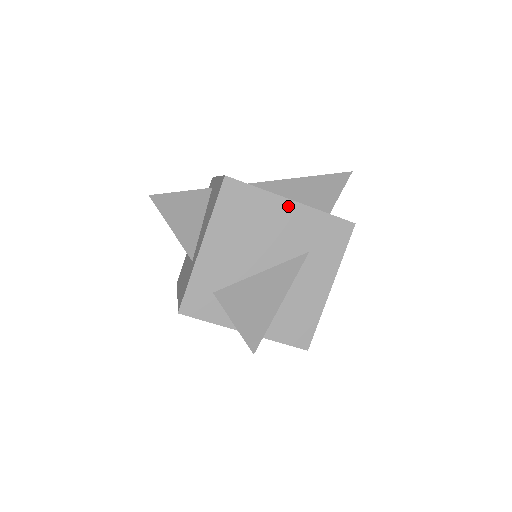
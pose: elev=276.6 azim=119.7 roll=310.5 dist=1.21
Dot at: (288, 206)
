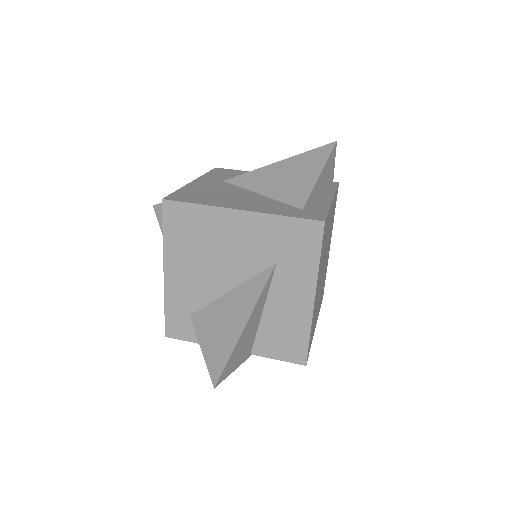
Dot at: (237, 217)
